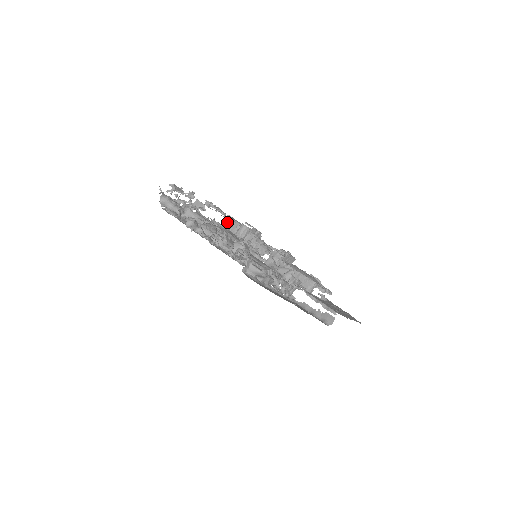
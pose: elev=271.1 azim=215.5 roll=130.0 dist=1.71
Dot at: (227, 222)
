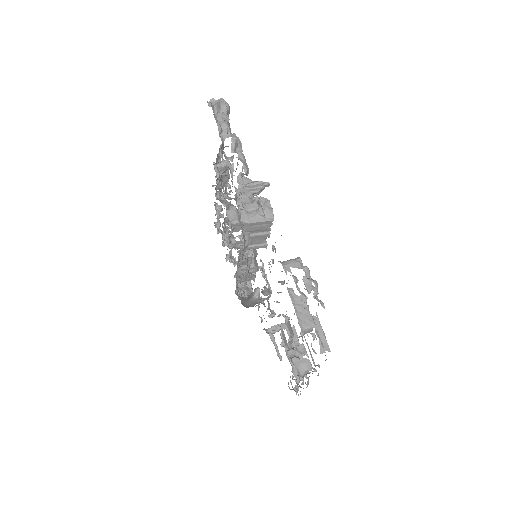
Dot at: occluded
